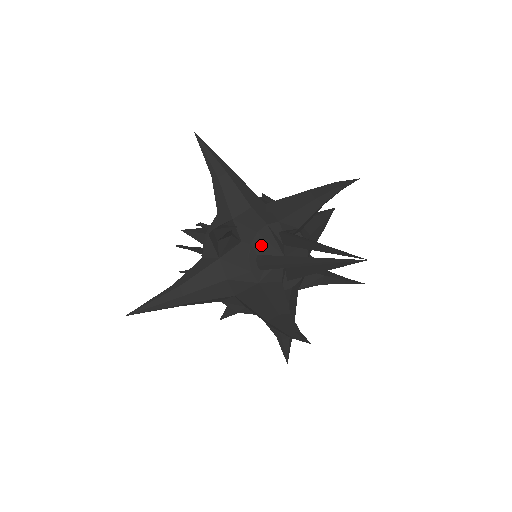
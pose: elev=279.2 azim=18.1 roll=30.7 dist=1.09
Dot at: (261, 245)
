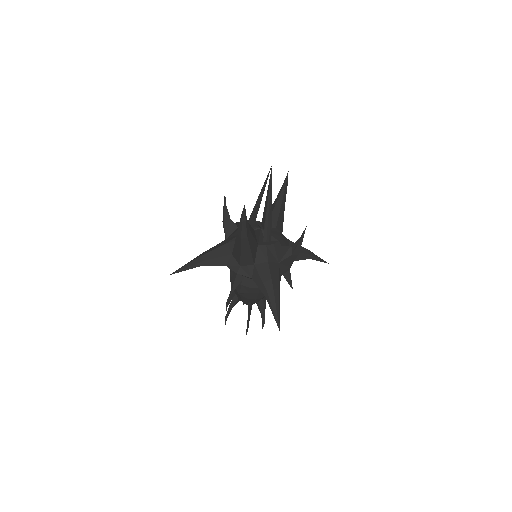
Dot at: occluded
